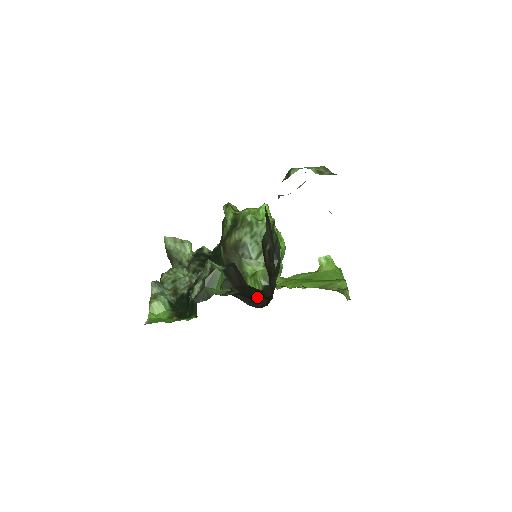
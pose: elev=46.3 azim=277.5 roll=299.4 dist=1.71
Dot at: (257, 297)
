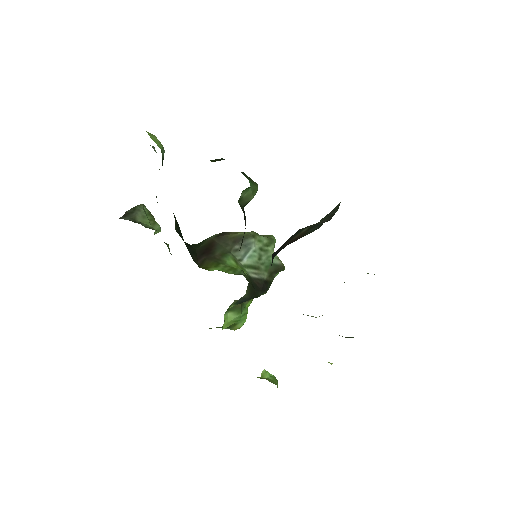
Dot at: occluded
